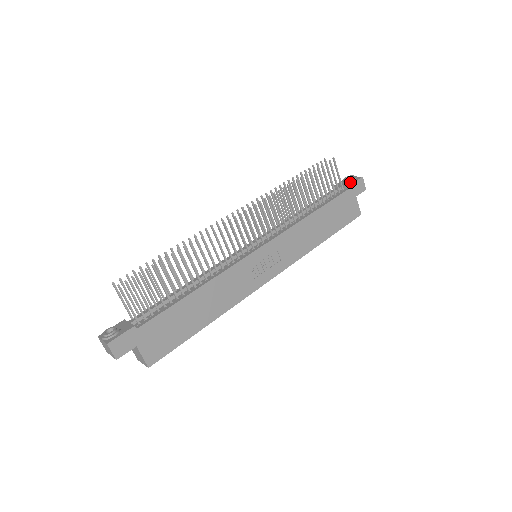
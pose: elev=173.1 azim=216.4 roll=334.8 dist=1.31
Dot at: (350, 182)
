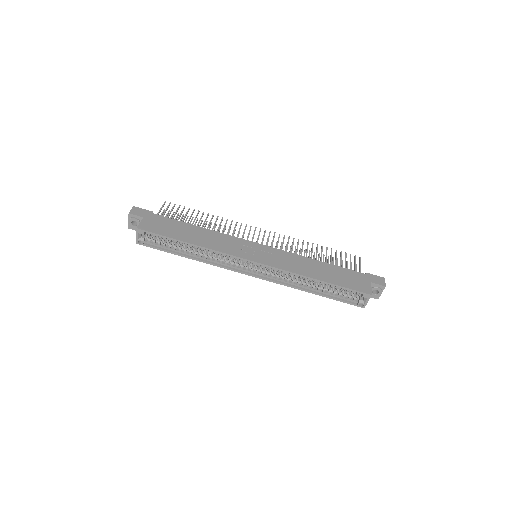
Dot at: occluded
